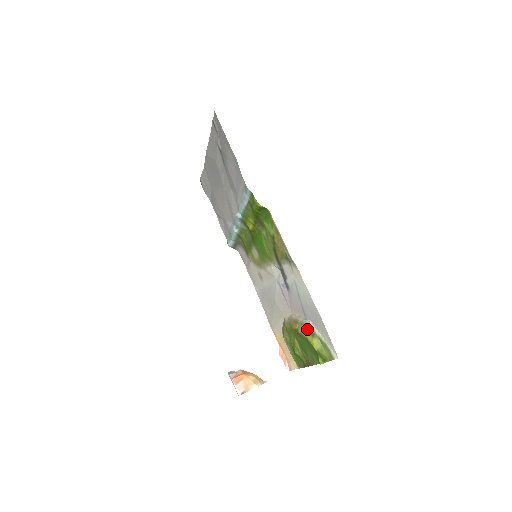
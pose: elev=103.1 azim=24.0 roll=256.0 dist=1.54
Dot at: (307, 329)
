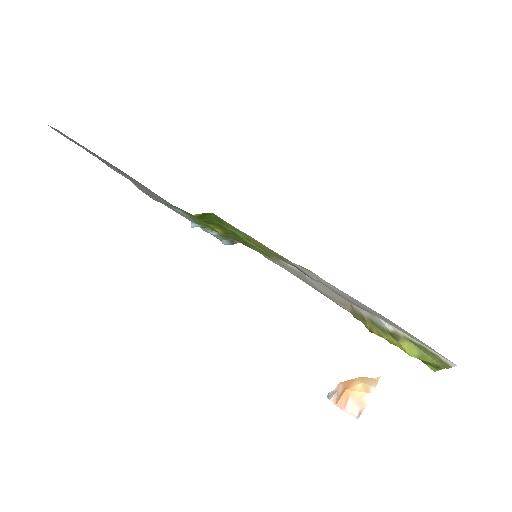
Dot at: (383, 330)
